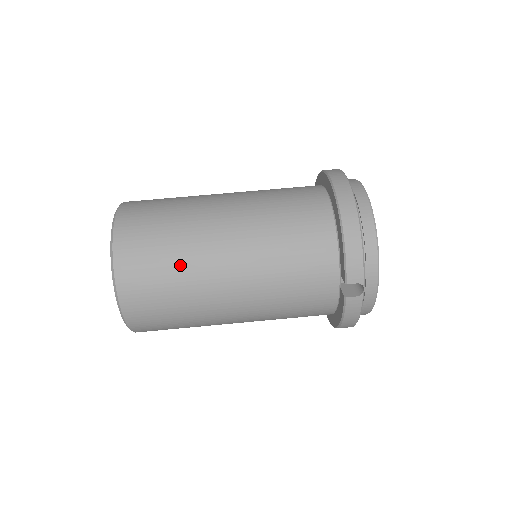
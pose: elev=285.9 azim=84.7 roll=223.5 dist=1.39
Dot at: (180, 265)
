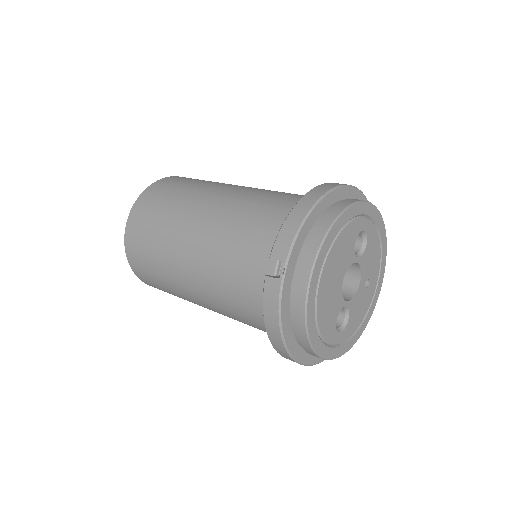
Dot at: (172, 207)
